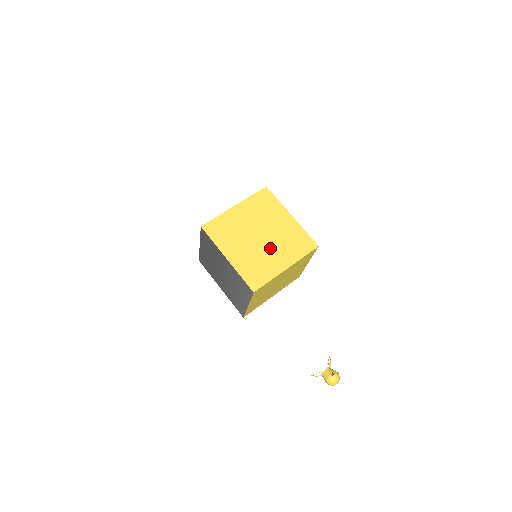
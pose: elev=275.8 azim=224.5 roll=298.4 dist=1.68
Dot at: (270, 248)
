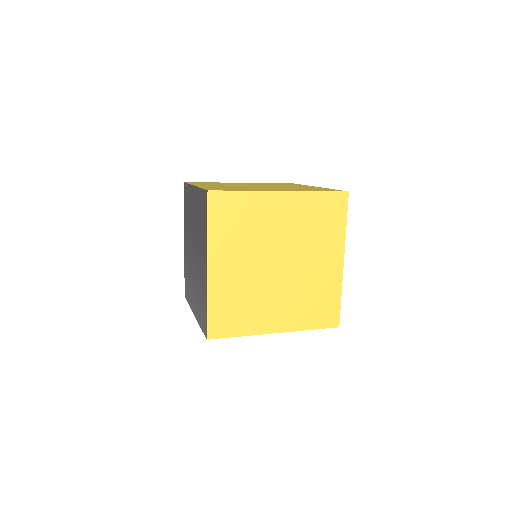
Dot at: (278, 290)
